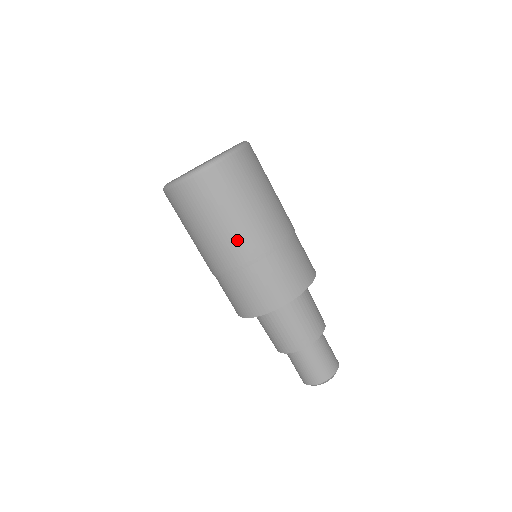
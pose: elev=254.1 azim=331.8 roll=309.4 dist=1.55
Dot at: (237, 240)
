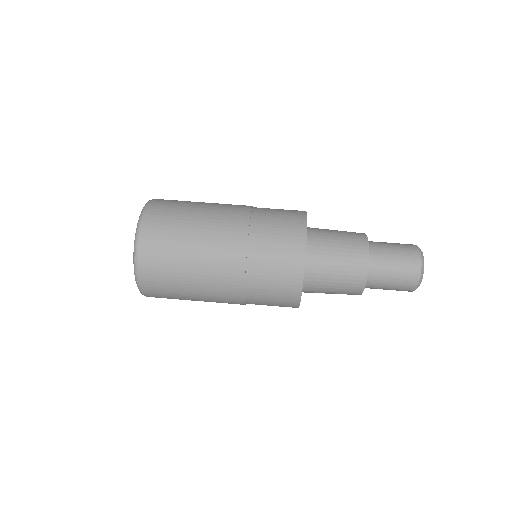
Dot at: (221, 212)
